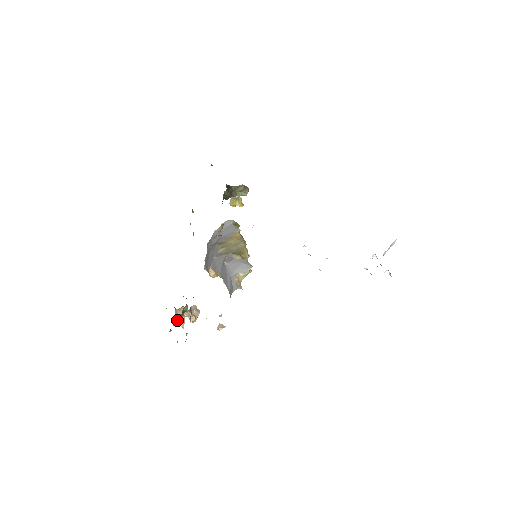
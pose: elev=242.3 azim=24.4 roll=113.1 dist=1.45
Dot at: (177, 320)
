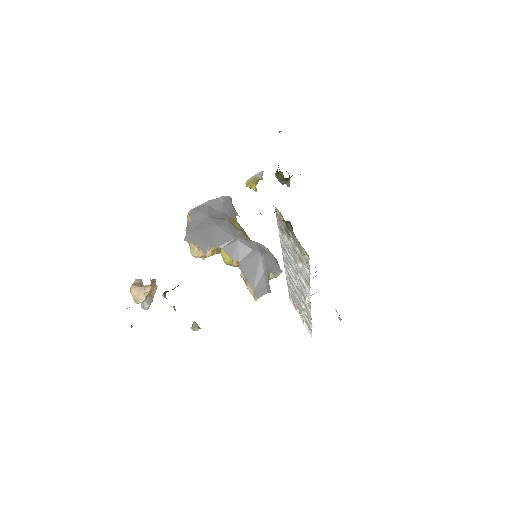
Dot at: (148, 296)
